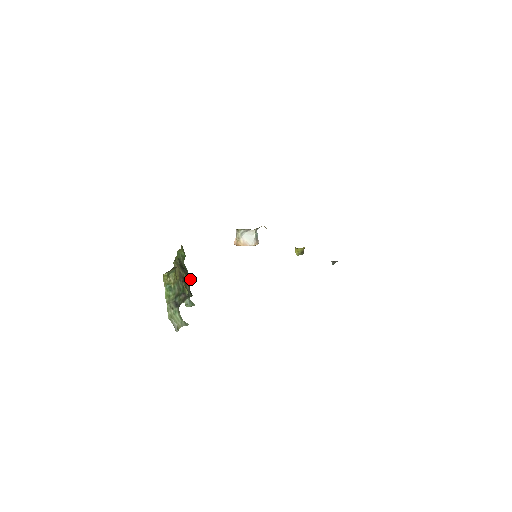
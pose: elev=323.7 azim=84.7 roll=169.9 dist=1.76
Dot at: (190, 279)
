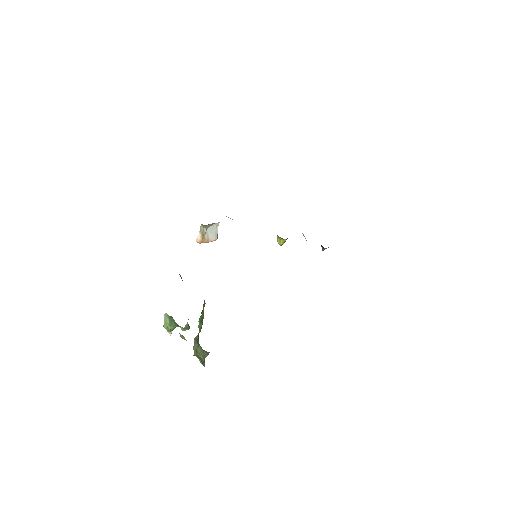
Dot at: occluded
